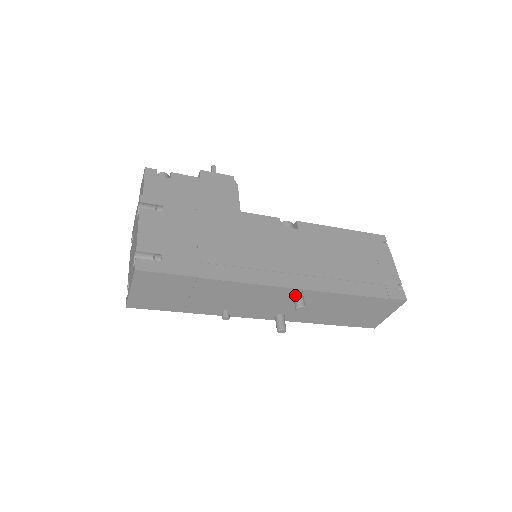
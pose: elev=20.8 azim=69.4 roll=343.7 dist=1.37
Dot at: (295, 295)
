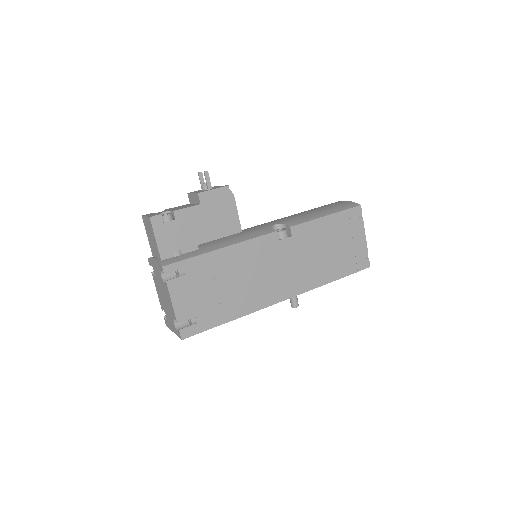
Dot at: (291, 299)
